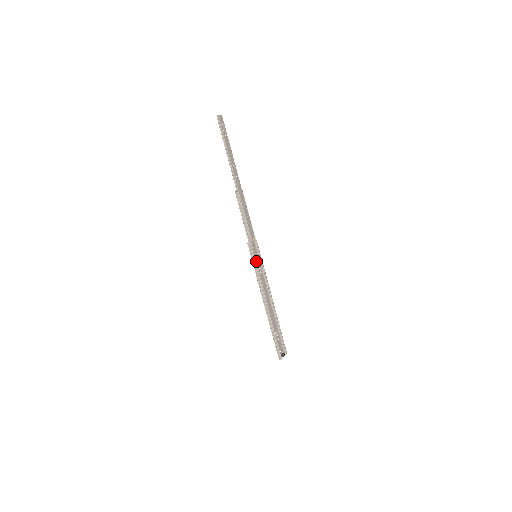
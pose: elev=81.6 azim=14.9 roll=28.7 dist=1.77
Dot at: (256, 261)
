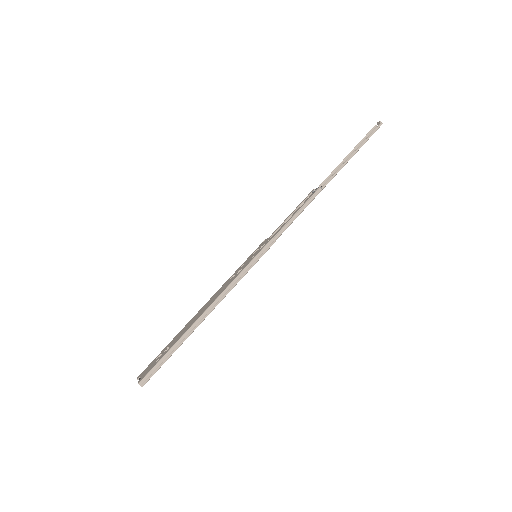
Dot at: occluded
